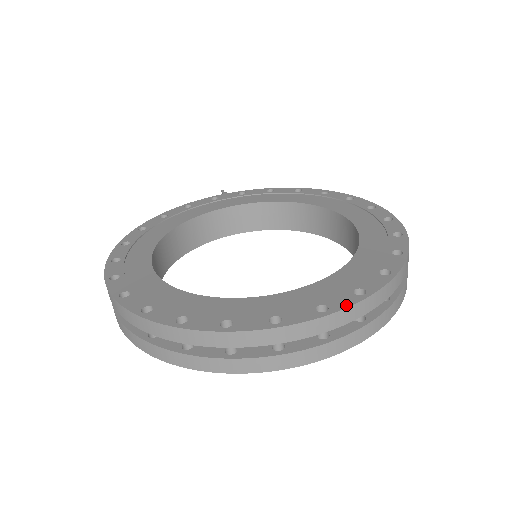
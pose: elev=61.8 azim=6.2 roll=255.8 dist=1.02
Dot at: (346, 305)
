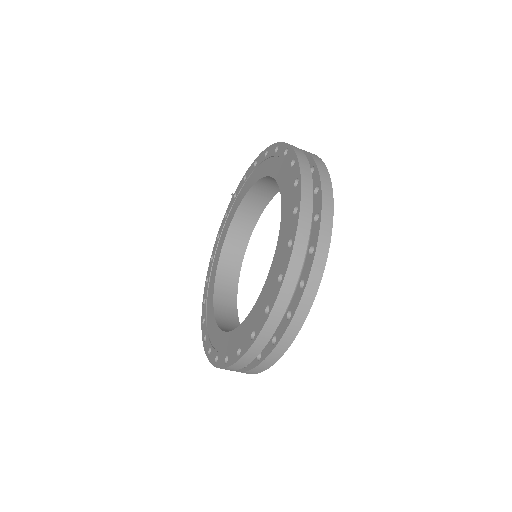
Dot at: (275, 298)
